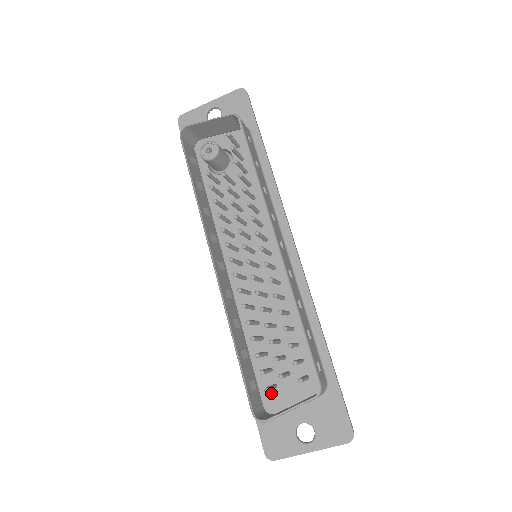
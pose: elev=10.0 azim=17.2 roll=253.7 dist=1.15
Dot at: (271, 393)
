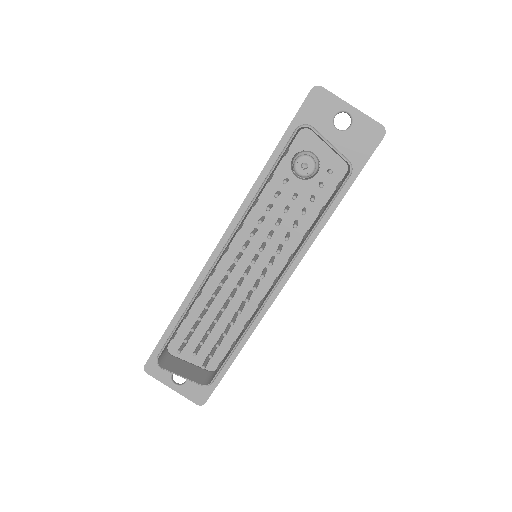
Dot at: (180, 342)
